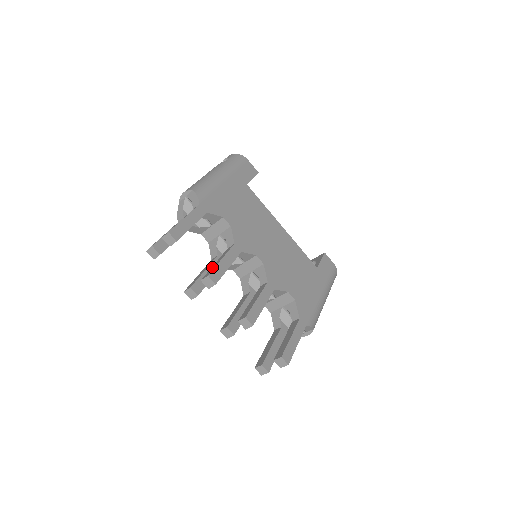
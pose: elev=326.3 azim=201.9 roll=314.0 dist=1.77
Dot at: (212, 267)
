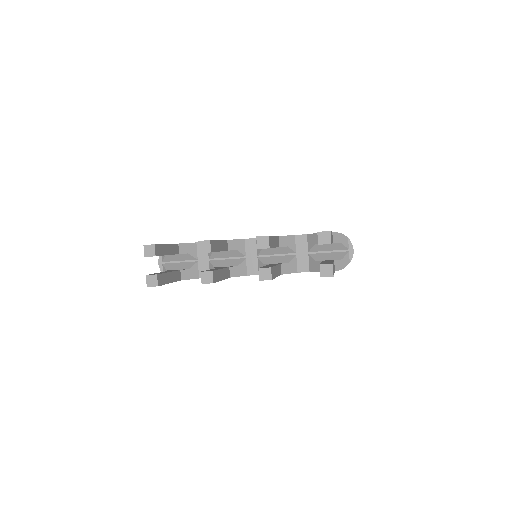
Dot at: occluded
